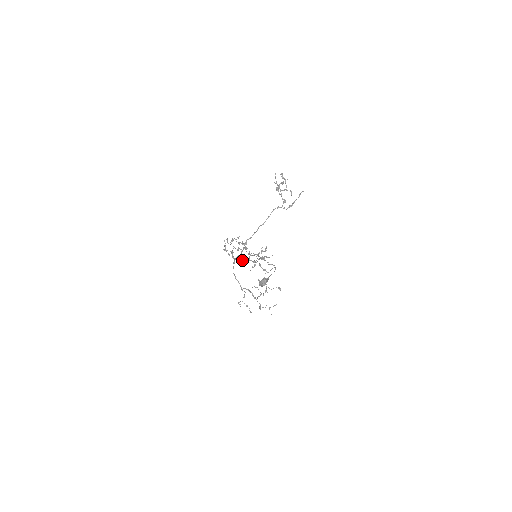
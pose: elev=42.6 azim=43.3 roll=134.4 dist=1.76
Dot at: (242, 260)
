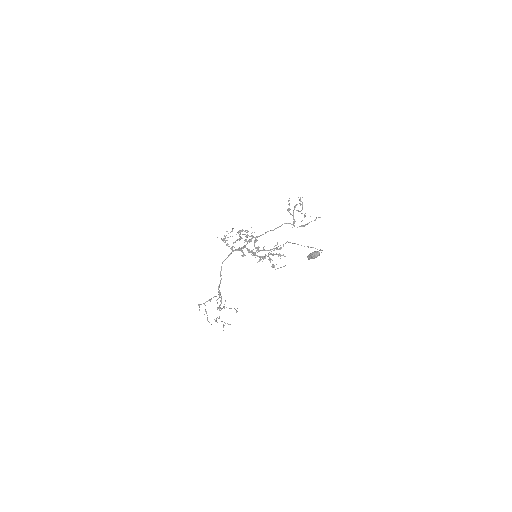
Dot at: occluded
